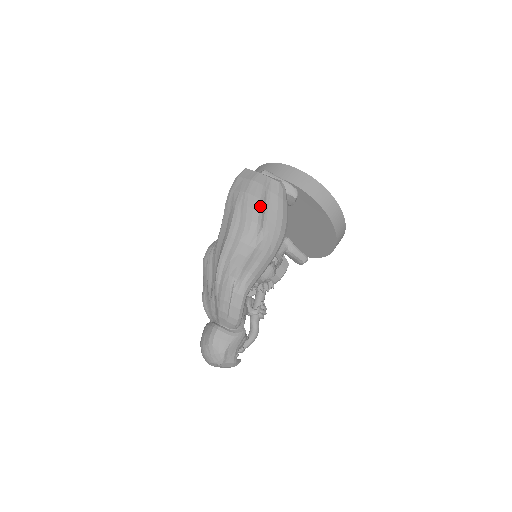
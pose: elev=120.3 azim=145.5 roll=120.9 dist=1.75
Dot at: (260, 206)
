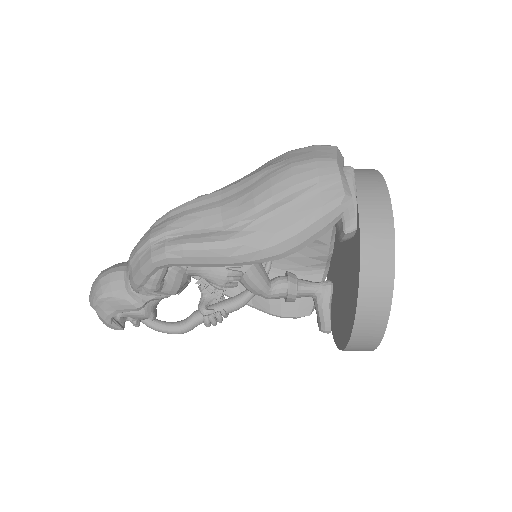
Dot at: (283, 192)
